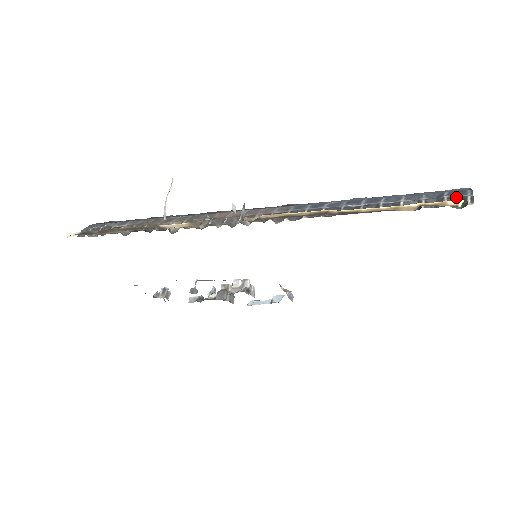
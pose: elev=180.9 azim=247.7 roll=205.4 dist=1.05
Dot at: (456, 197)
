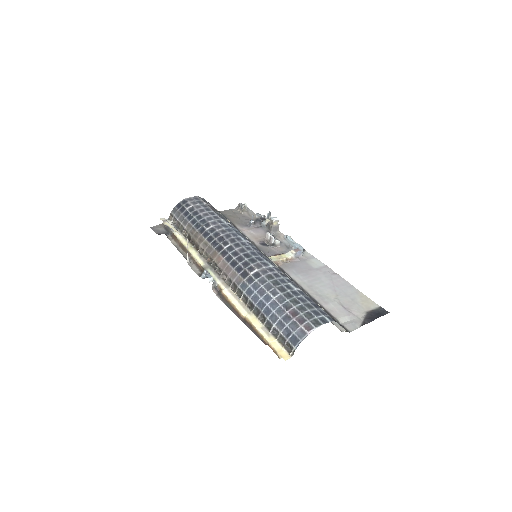
Dot at: (289, 345)
